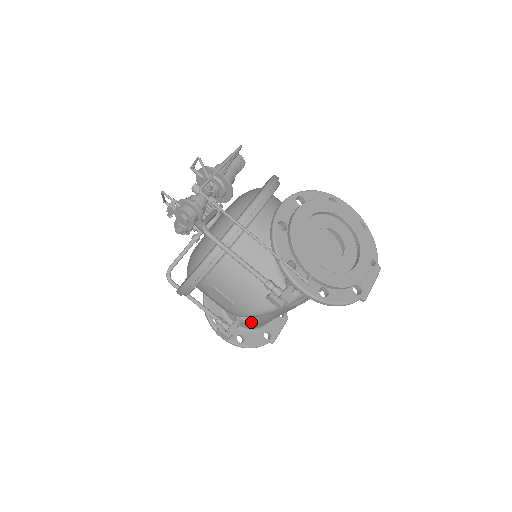
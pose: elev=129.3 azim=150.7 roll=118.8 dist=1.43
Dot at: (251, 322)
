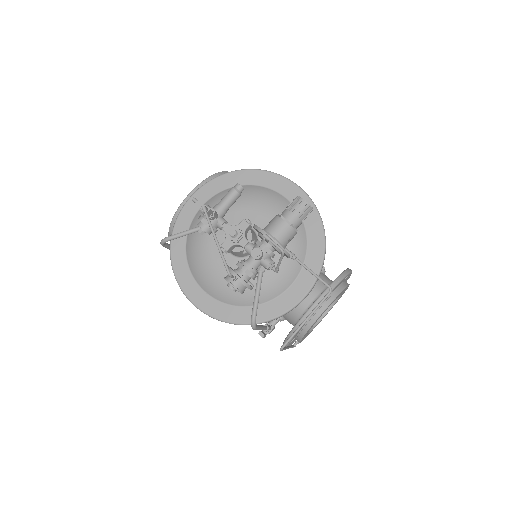
Dot at: occluded
